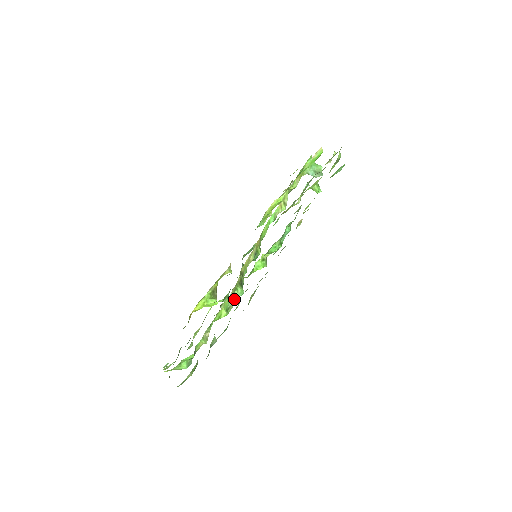
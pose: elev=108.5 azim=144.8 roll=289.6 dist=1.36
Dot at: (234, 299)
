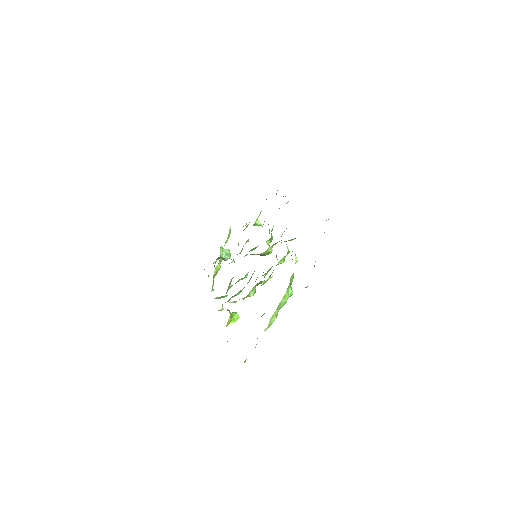
Dot at: occluded
